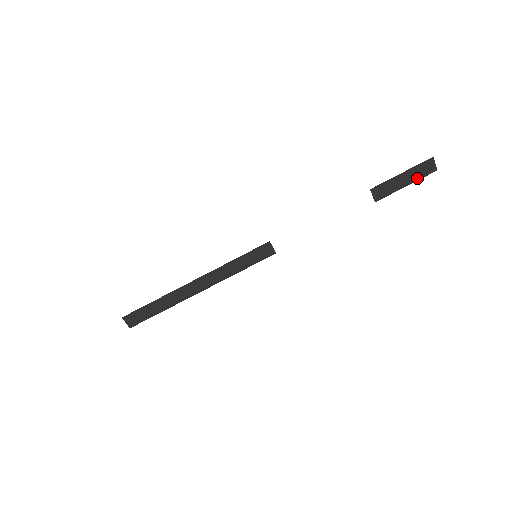
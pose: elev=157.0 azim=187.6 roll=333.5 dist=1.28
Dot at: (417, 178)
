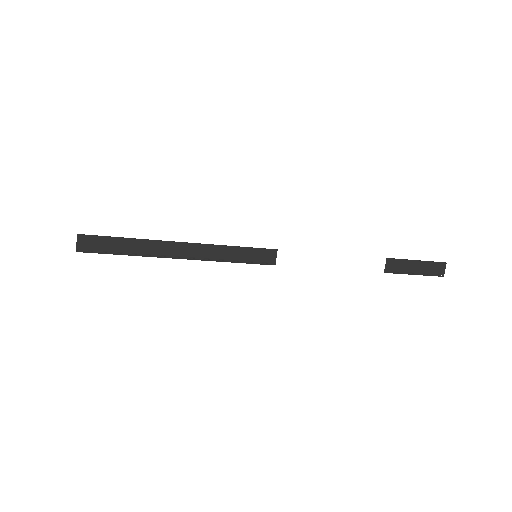
Dot at: (426, 273)
